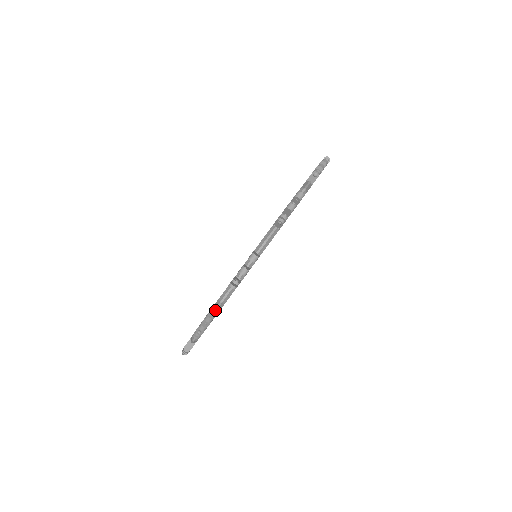
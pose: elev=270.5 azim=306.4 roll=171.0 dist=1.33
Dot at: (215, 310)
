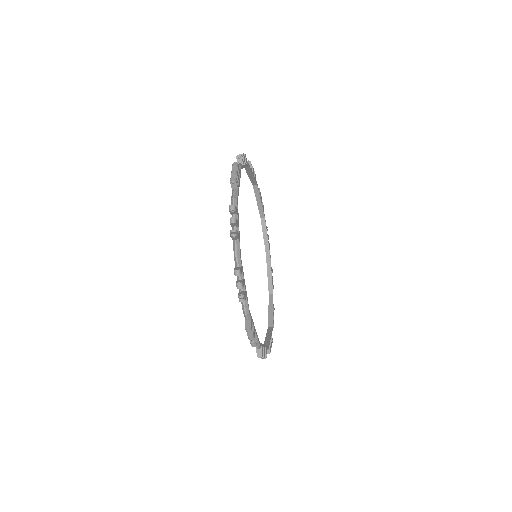
Dot at: occluded
